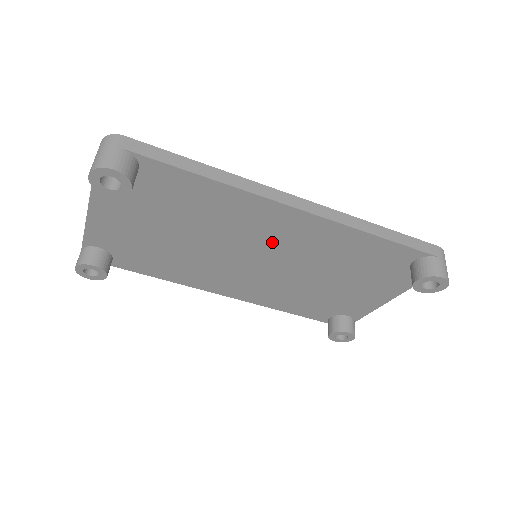
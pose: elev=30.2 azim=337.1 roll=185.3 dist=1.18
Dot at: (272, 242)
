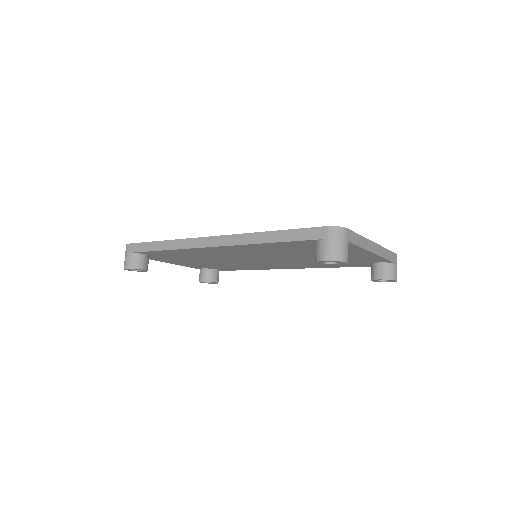
Dot at: (240, 255)
